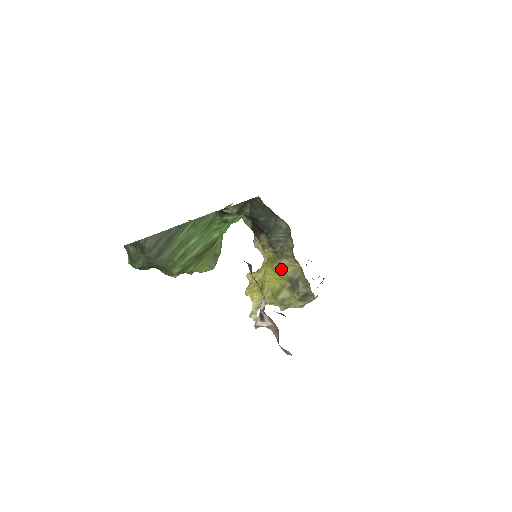
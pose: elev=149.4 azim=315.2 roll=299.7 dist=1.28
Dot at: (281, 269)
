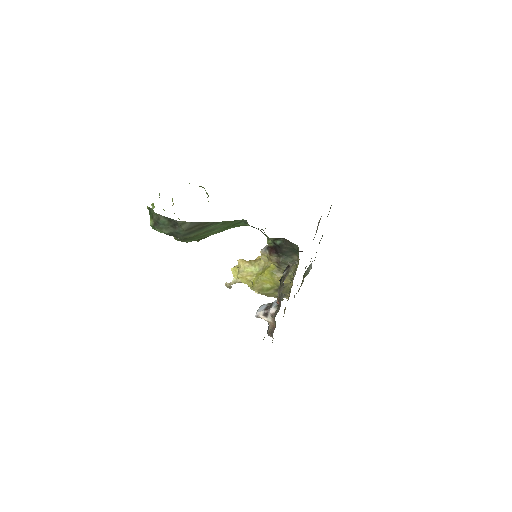
Dot at: (278, 280)
